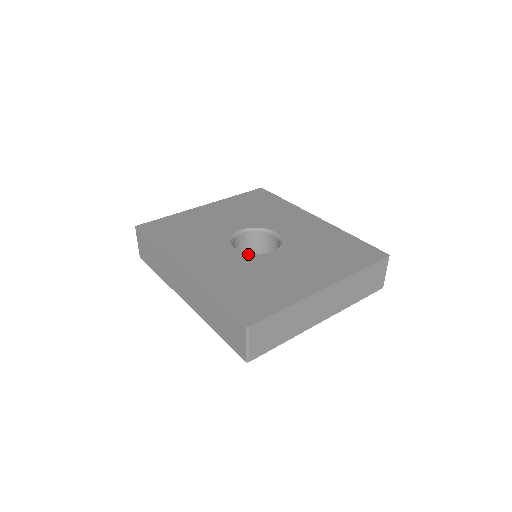
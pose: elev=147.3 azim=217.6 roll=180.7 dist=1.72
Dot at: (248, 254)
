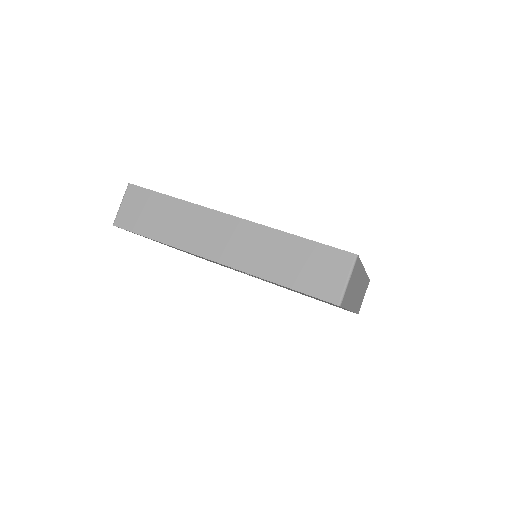
Dot at: occluded
